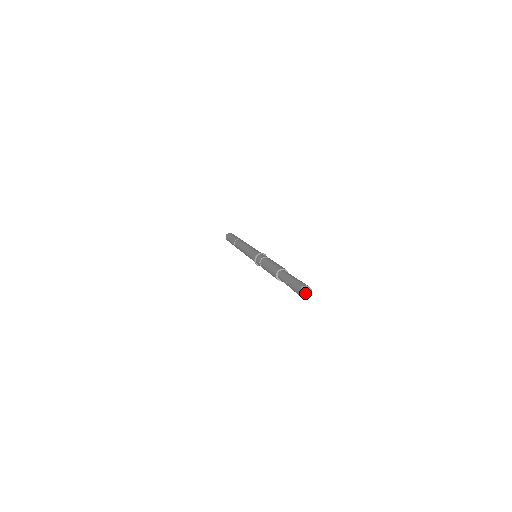
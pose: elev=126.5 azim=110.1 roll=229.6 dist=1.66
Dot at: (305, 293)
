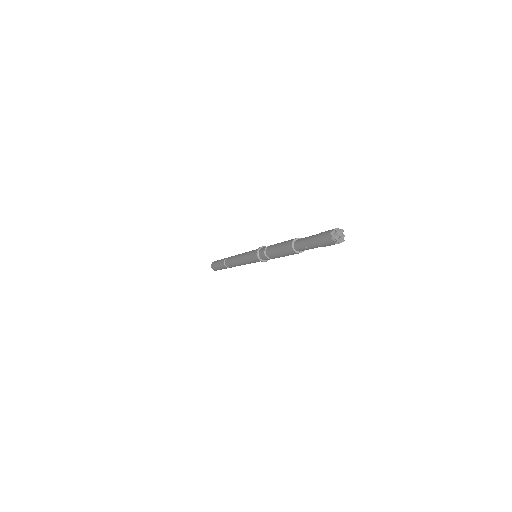
Dot at: (338, 238)
